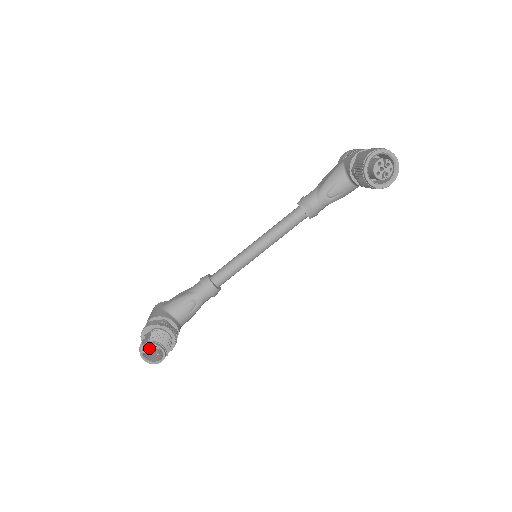
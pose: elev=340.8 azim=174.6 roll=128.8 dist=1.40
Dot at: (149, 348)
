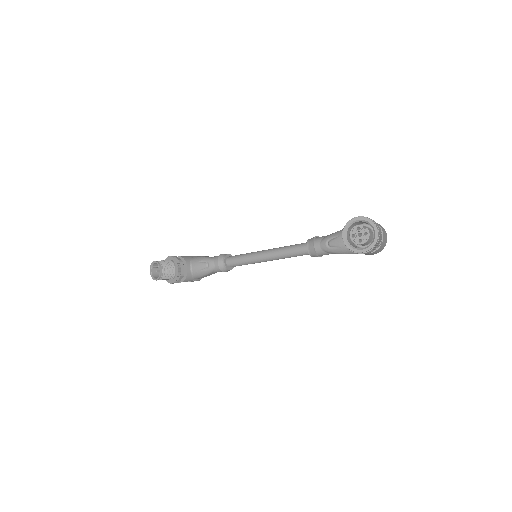
Dot at: occluded
